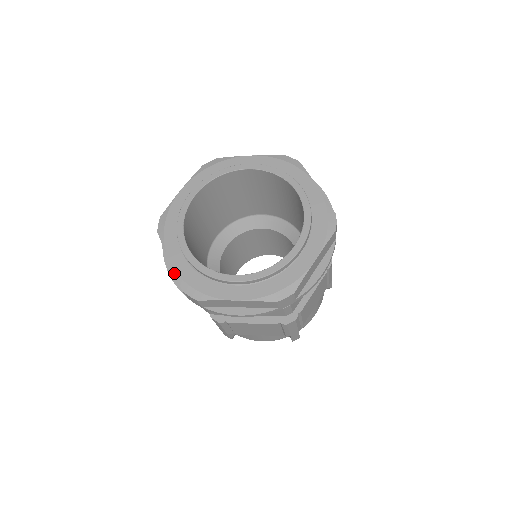
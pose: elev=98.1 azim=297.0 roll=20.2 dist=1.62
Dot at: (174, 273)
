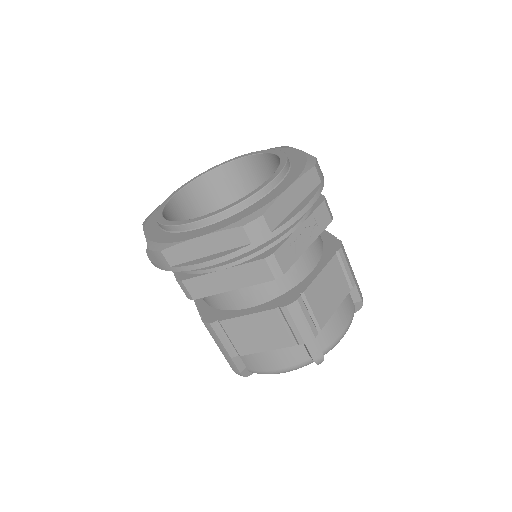
Dot at: (214, 256)
